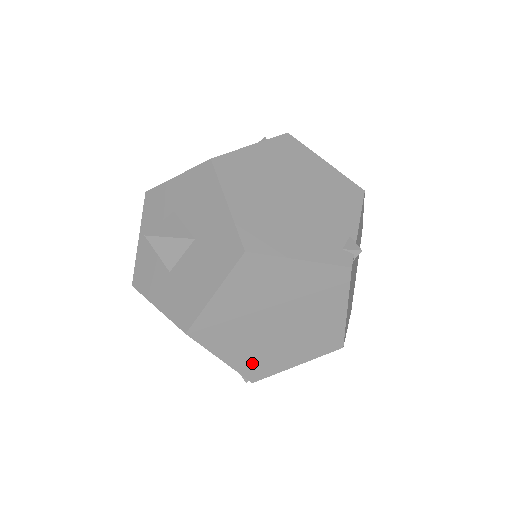
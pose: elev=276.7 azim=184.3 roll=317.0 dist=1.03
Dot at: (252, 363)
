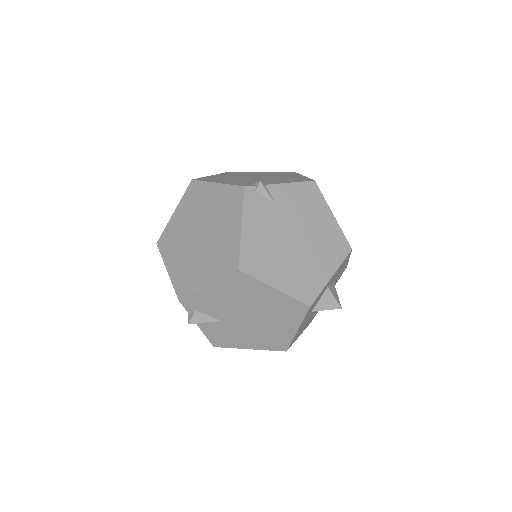
Dot at: (182, 277)
